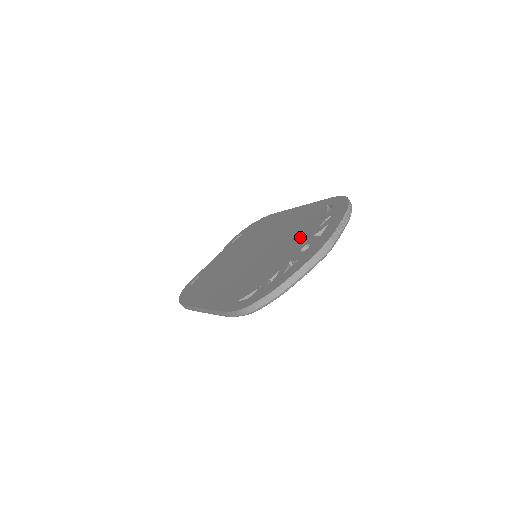
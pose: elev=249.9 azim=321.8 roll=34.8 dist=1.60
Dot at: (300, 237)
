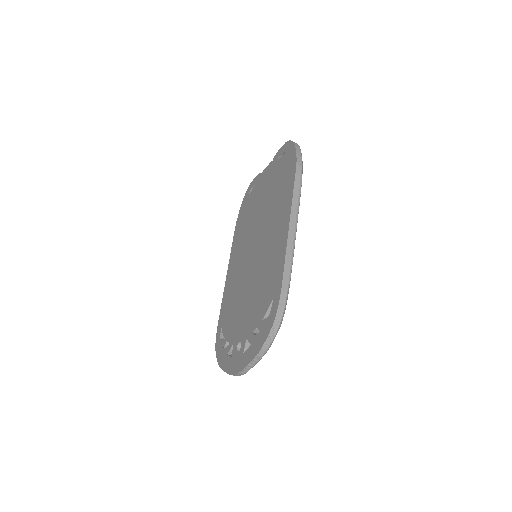
Dot at: (249, 317)
